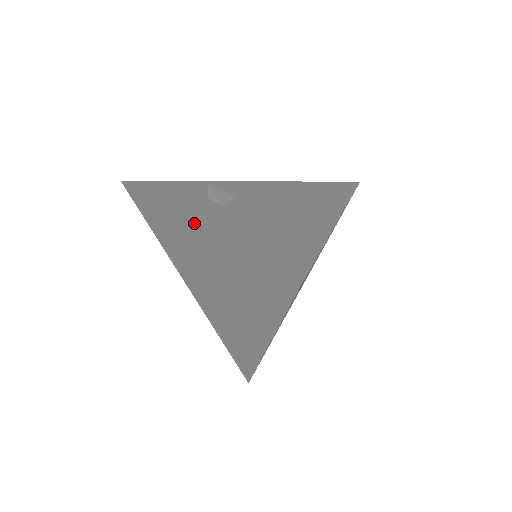
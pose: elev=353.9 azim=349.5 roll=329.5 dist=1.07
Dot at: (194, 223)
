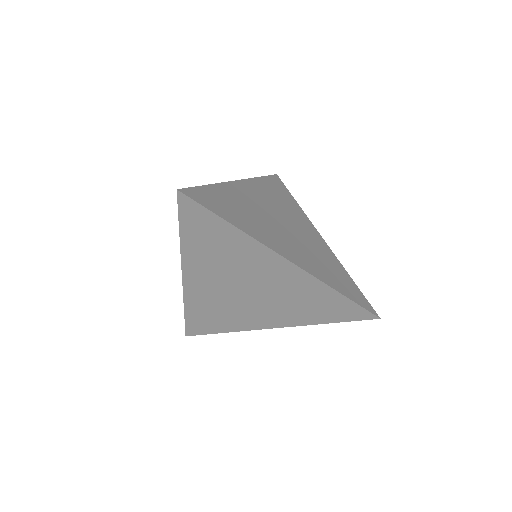
Dot at: (183, 274)
